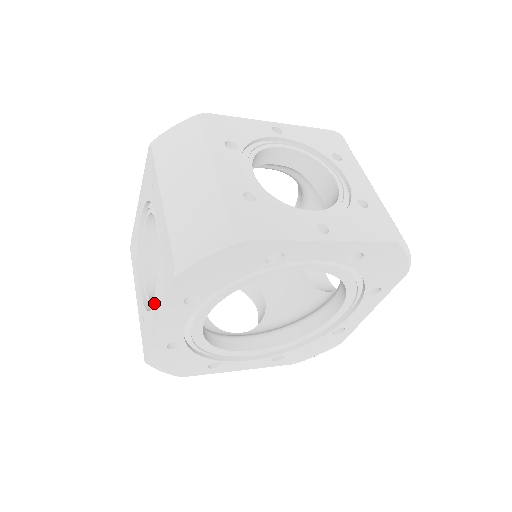
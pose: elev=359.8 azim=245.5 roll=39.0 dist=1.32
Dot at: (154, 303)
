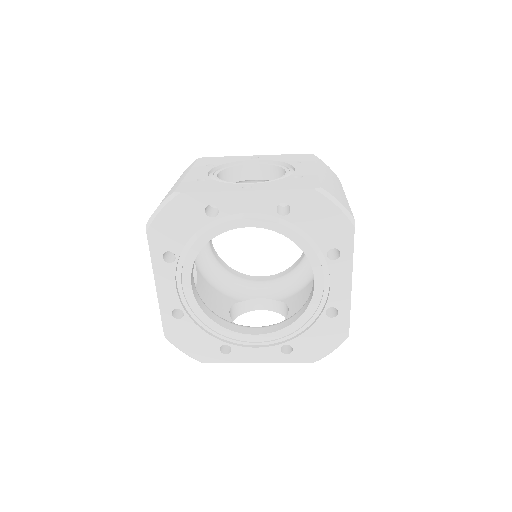
Dot at: occluded
